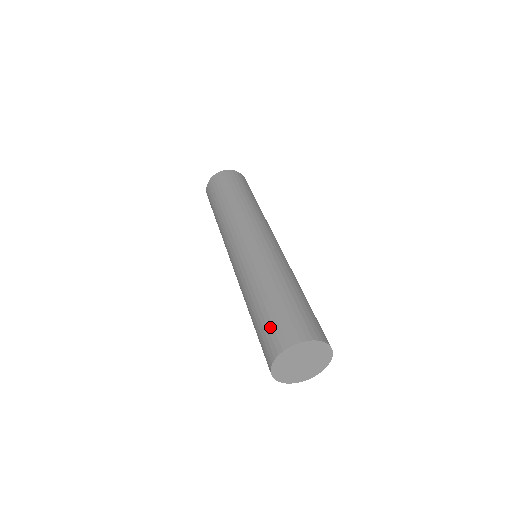
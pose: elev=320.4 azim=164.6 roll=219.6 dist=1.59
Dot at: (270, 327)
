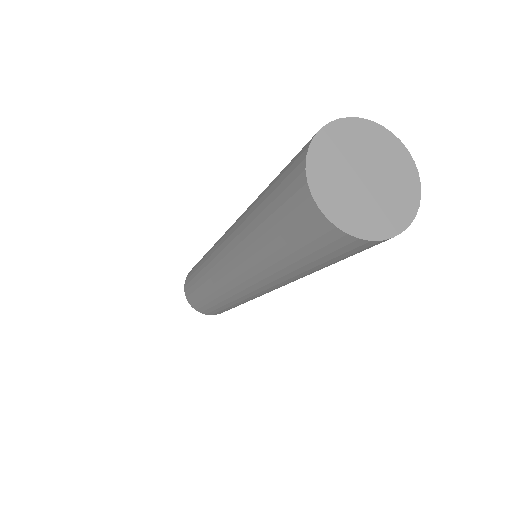
Dot at: occluded
